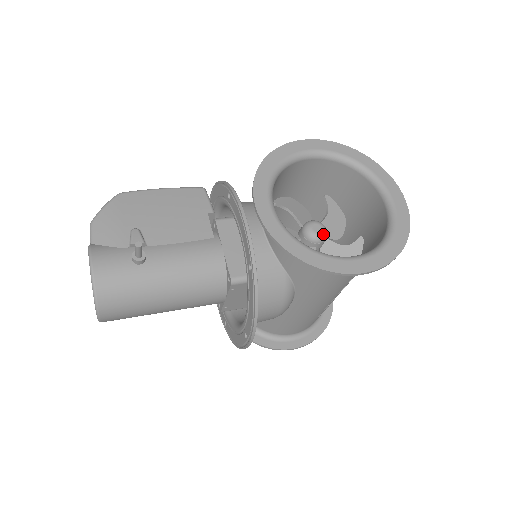
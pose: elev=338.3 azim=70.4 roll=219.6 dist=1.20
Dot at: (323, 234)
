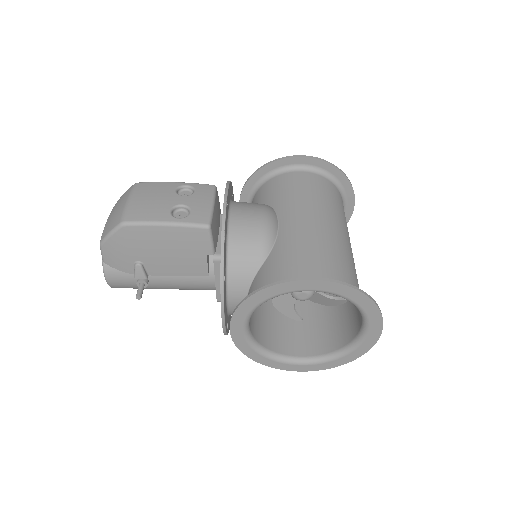
Dot at: occluded
